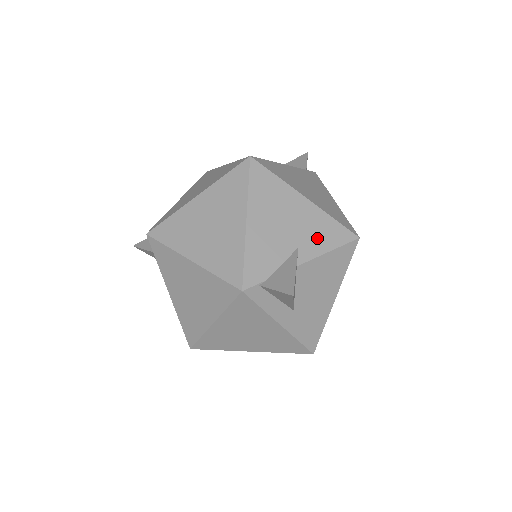
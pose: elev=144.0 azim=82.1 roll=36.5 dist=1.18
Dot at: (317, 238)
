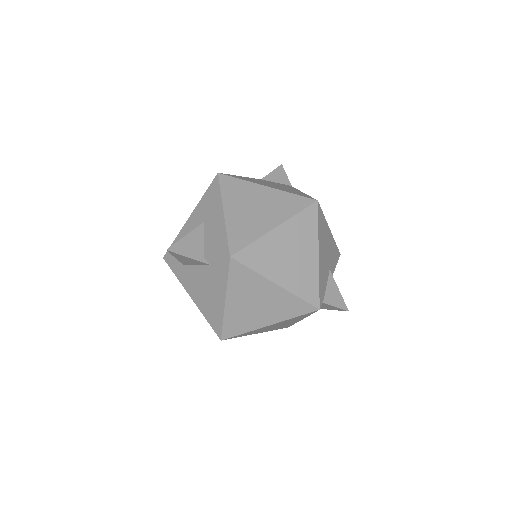
Dot at: (333, 260)
